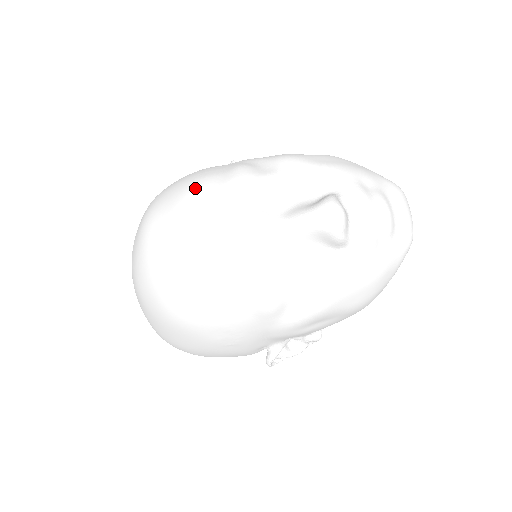
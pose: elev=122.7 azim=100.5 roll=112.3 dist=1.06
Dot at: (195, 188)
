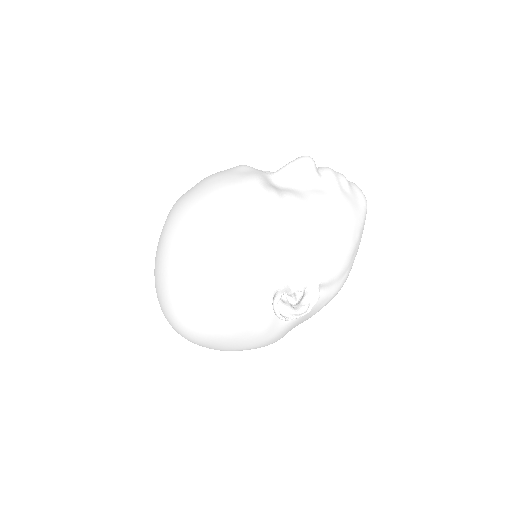
Dot at: occluded
